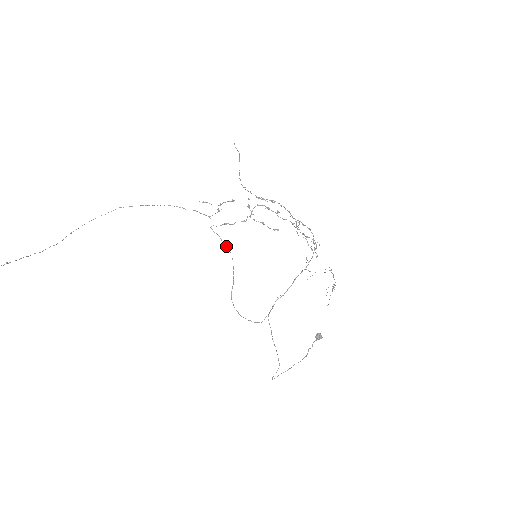
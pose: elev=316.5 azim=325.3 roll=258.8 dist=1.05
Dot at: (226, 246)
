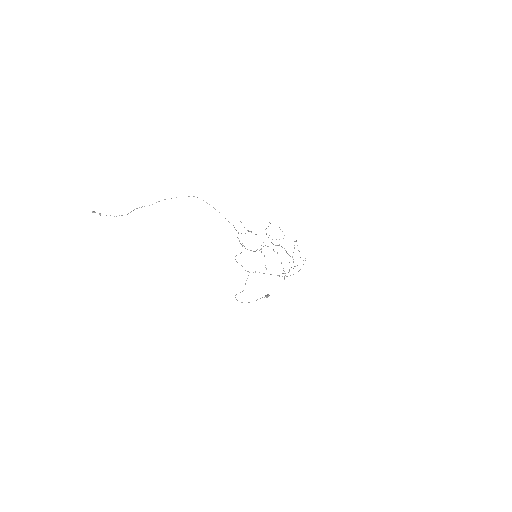
Dot at: (242, 245)
